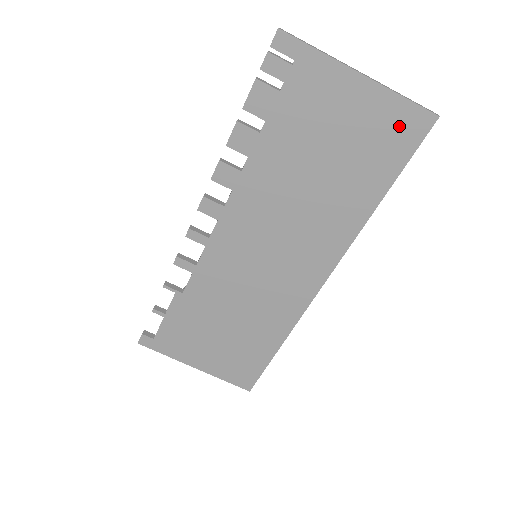
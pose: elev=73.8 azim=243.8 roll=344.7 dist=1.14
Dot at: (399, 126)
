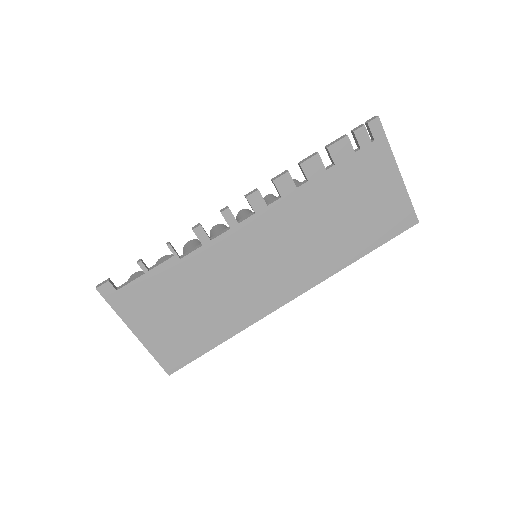
Dot at: (399, 215)
